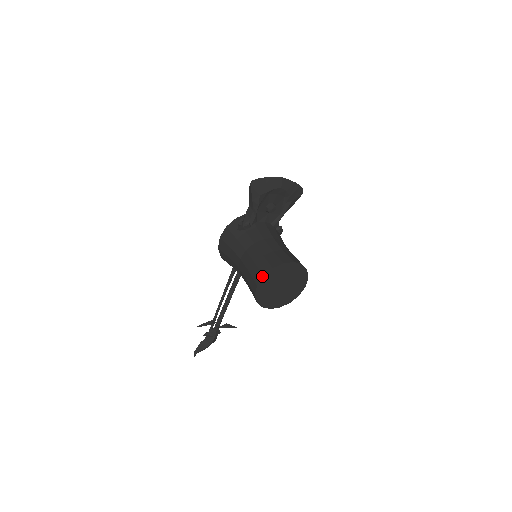
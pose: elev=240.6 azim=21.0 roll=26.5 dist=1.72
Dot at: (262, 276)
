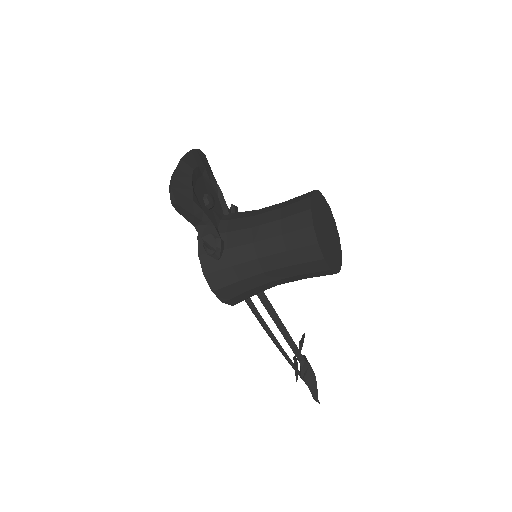
Dot at: (317, 245)
